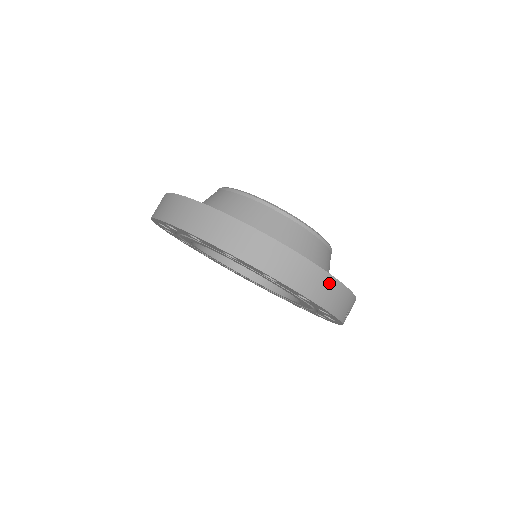
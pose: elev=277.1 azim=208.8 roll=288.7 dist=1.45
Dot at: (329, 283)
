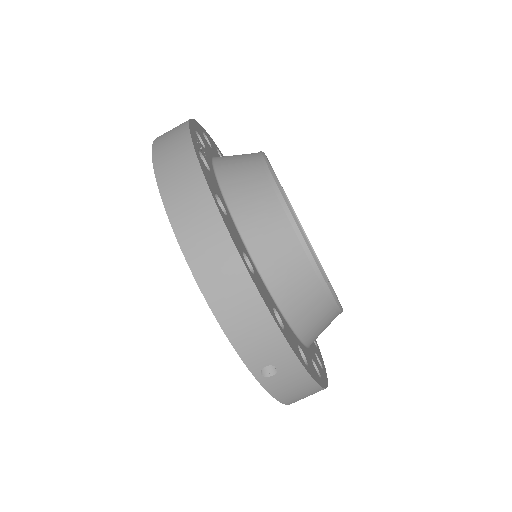
Dot at: (237, 278)
